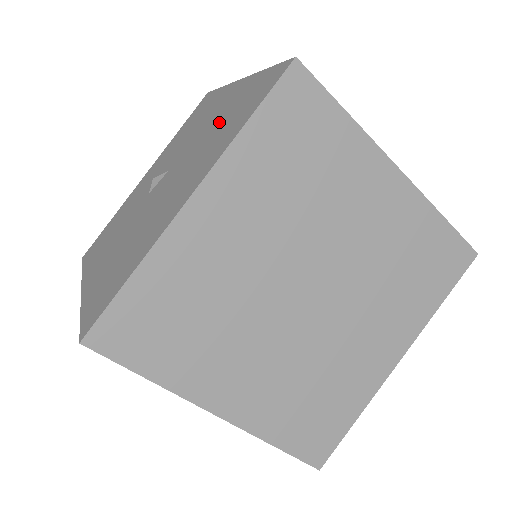
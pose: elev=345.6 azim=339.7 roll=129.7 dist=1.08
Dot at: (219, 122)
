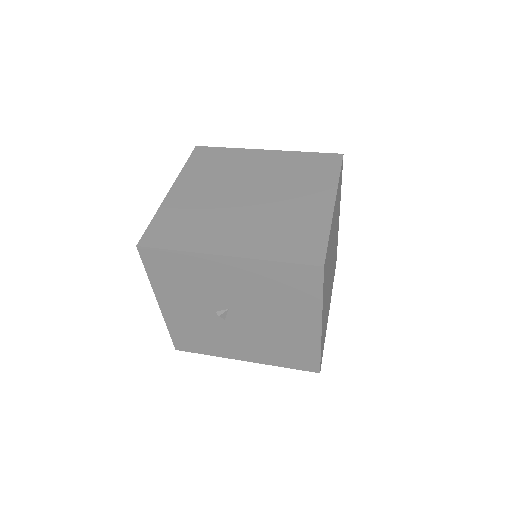
Dot at: (265, 289)
